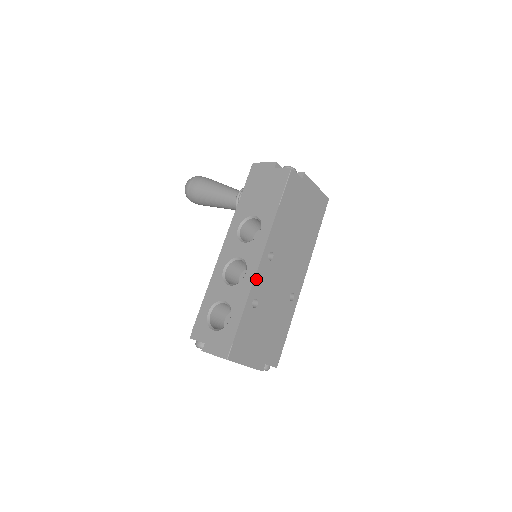
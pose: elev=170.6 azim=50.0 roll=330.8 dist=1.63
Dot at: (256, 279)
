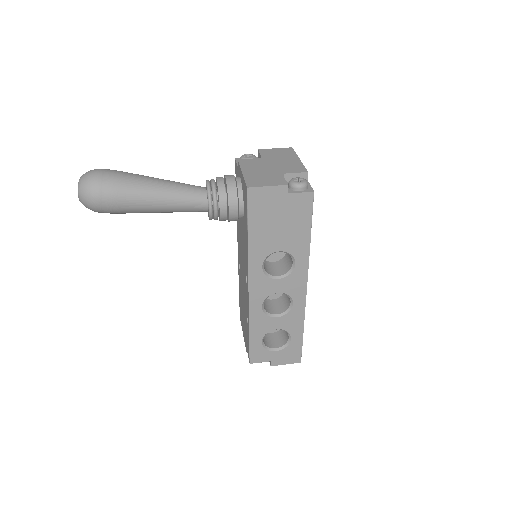
Dot at: (305, 303)
